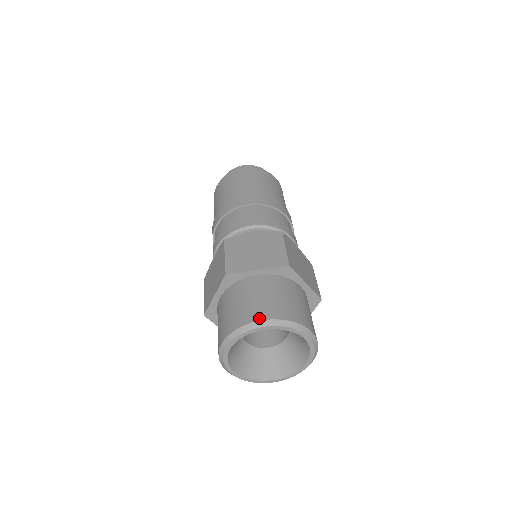
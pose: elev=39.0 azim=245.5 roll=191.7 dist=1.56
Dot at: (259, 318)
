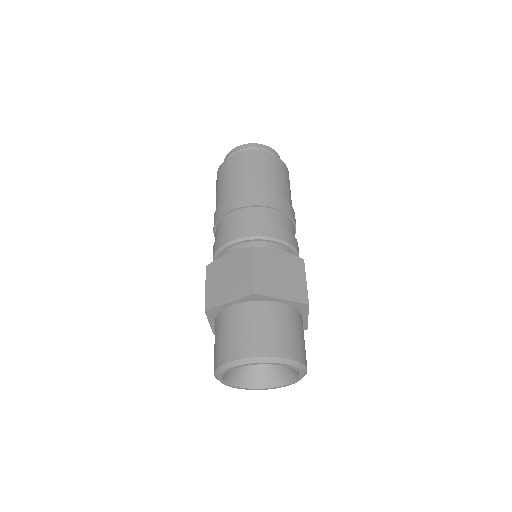
Dot at: (229, 359)
